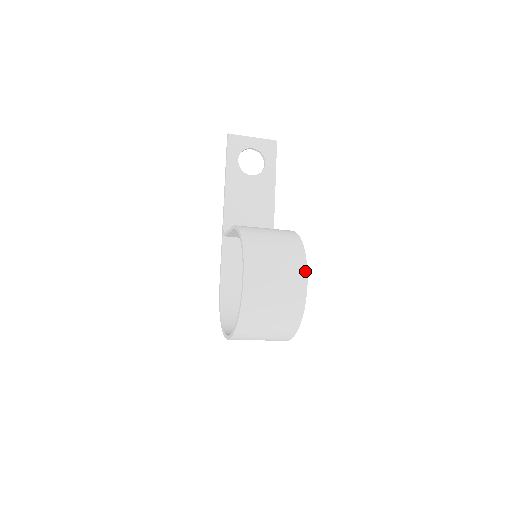
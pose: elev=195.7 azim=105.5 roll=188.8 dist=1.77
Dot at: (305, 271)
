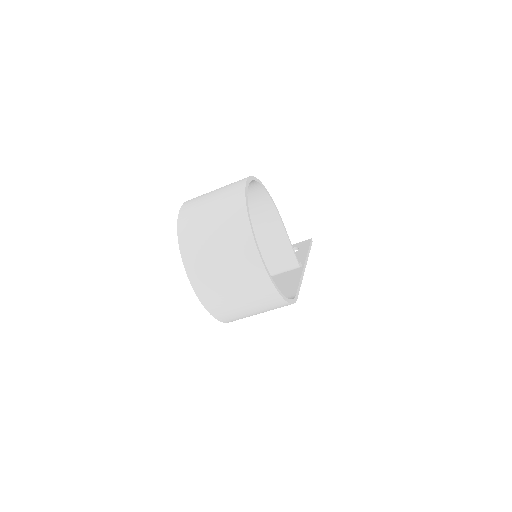
Dot at: occluded
